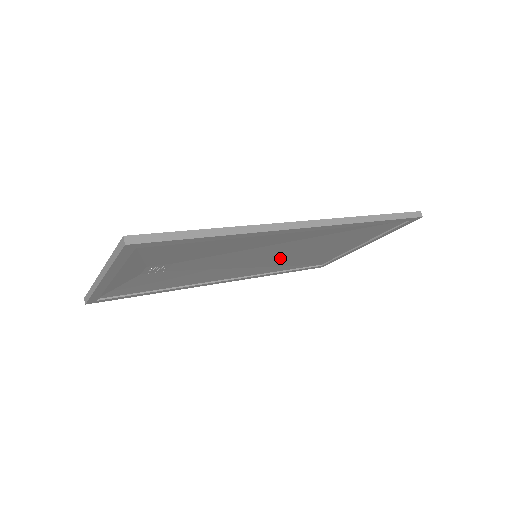
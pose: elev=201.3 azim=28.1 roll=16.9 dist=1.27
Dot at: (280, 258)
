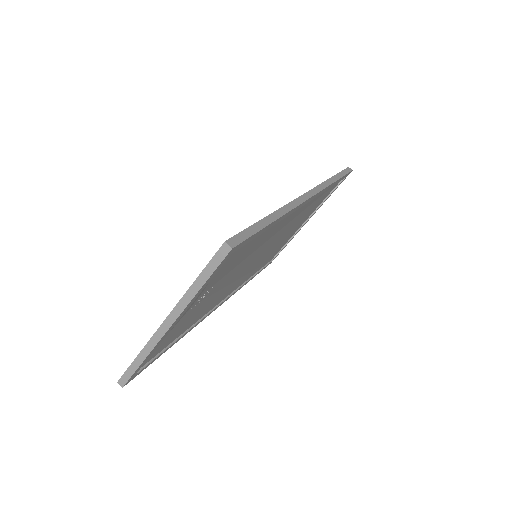
Dot at: (263, 255)
